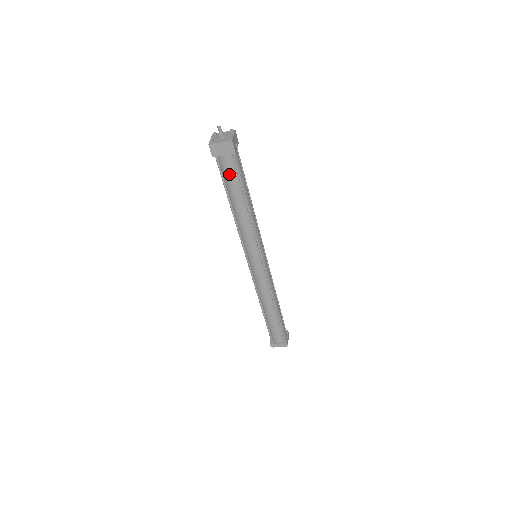
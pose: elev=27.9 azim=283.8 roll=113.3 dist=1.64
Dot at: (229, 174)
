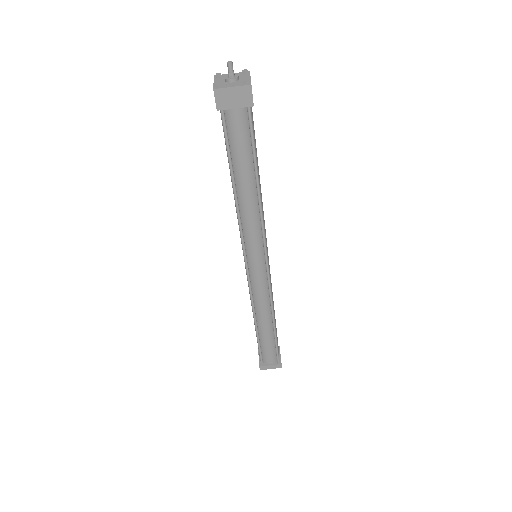
Dot at: (238, 138)
